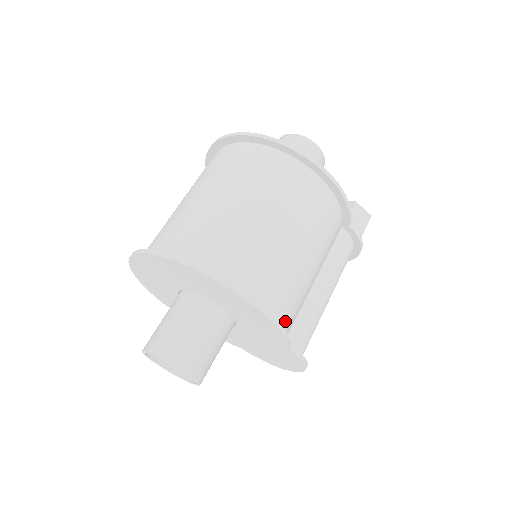
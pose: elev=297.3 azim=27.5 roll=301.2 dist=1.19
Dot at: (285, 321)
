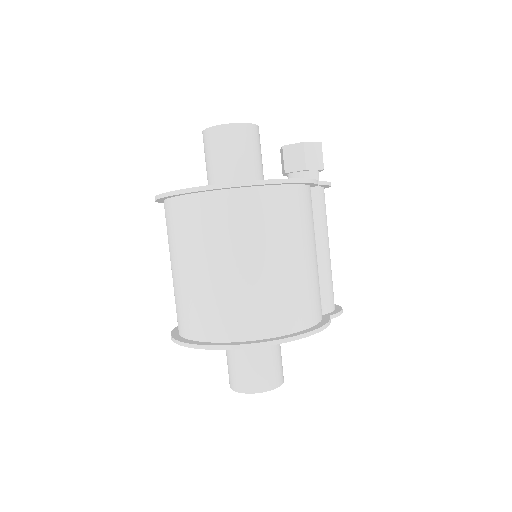
Dot at: (320, 310)
